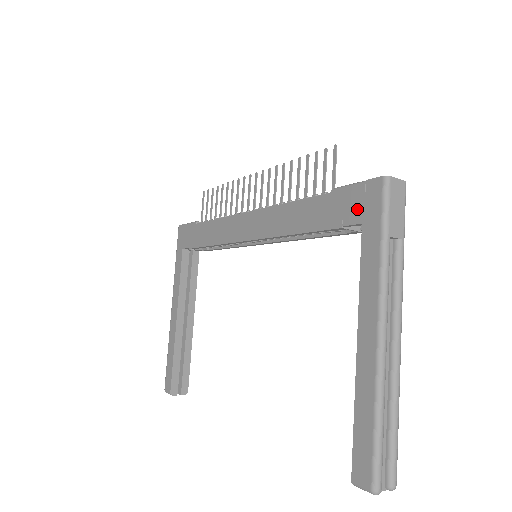
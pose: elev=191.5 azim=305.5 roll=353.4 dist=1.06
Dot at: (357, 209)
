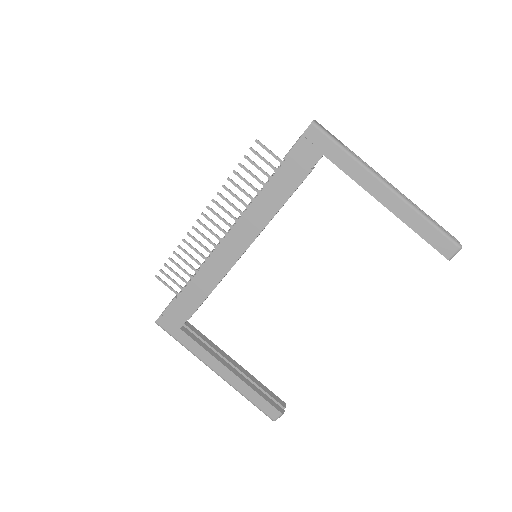
Dot at: (312, 152)
